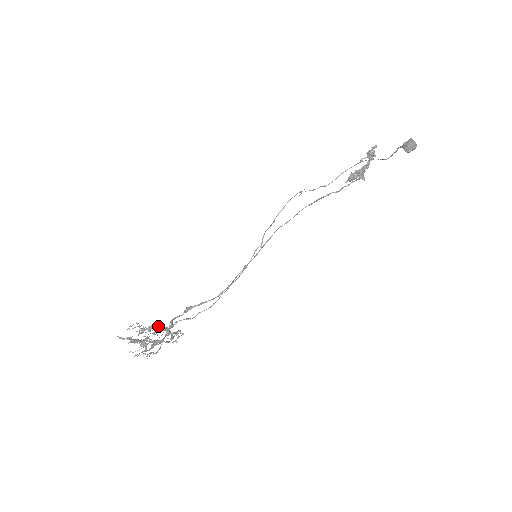
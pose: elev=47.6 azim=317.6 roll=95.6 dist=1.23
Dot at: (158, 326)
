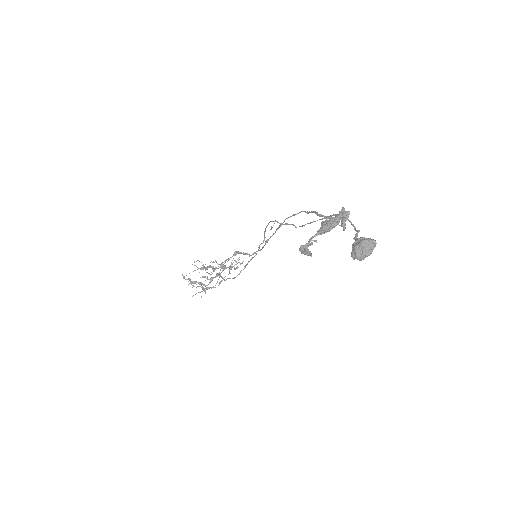
Dot at: (212, 267)
